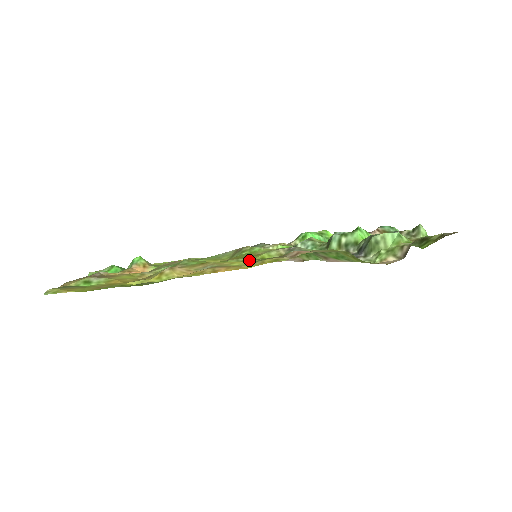
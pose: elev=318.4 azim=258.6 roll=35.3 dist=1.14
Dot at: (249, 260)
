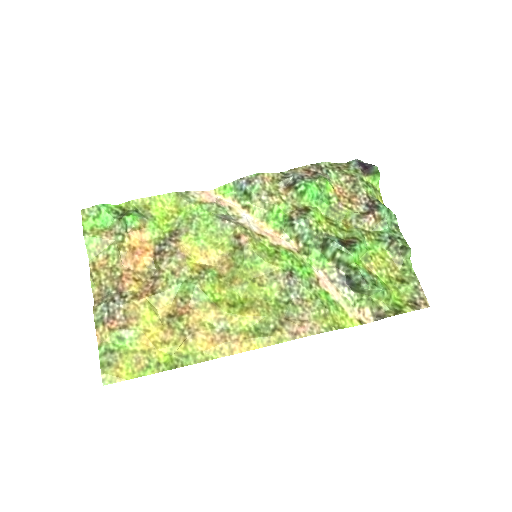
Dot at: (255, 311)
